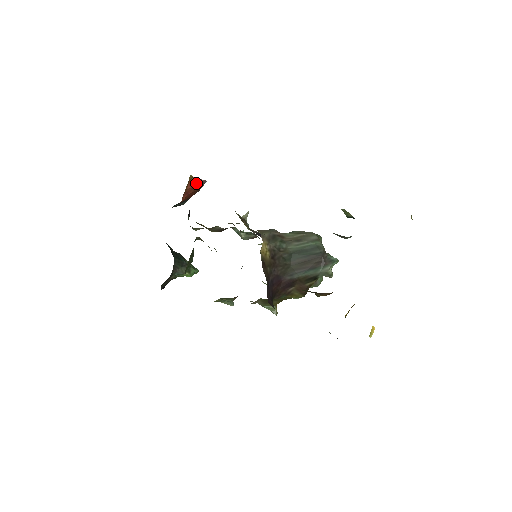
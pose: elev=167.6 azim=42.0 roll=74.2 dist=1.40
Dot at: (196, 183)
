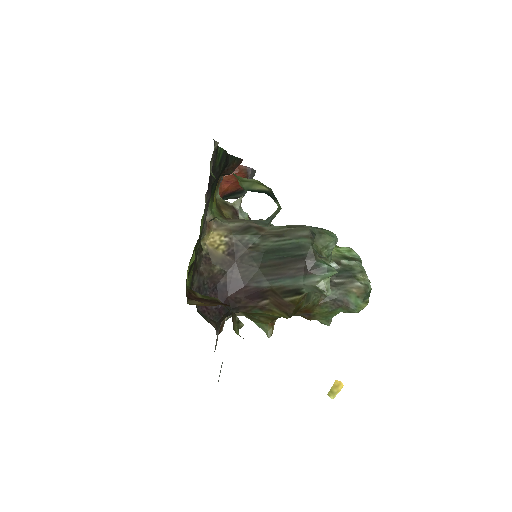
Dot at: (236, 170)
